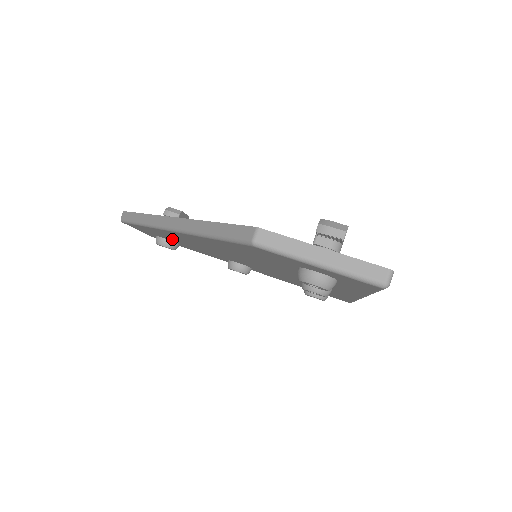
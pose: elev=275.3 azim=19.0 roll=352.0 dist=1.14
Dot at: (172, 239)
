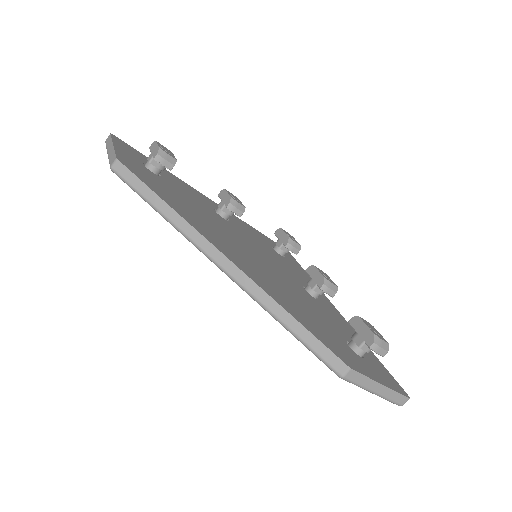
Dot at: occluded
